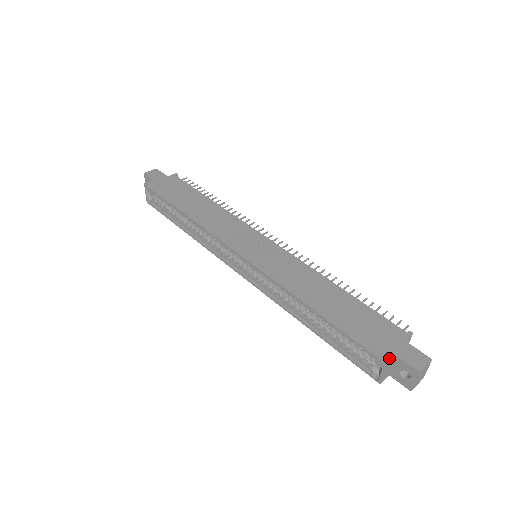
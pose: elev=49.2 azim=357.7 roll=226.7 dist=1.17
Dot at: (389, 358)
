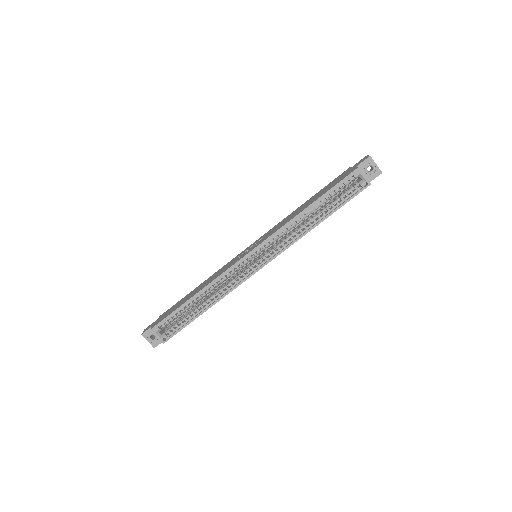
Dot at: (355, 168)
